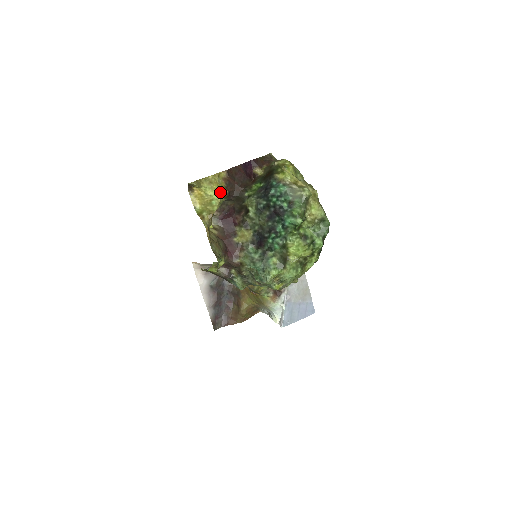
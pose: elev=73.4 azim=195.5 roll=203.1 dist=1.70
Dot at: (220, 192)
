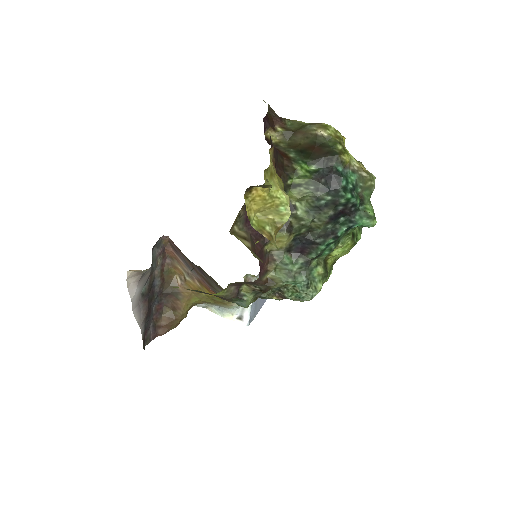
Dot at: (282, 188)
